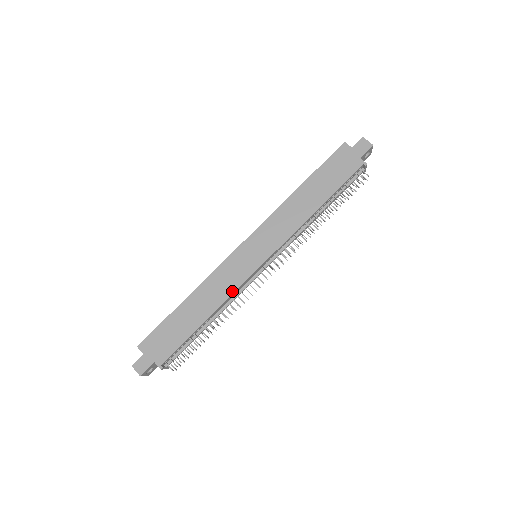
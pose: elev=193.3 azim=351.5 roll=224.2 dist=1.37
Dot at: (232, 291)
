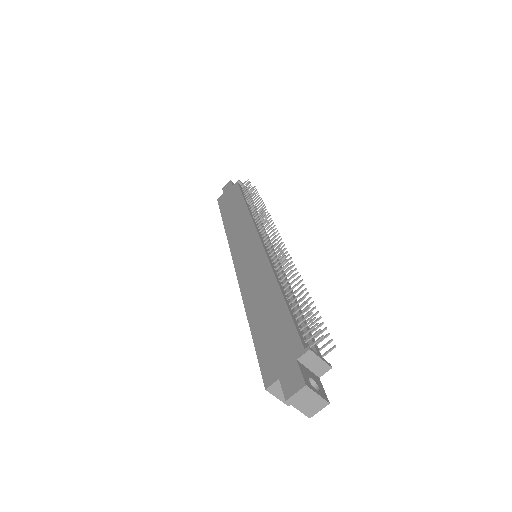
Dot at: (267, 264)
